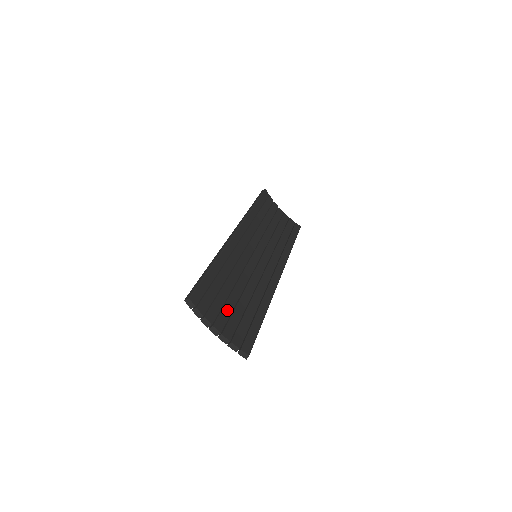
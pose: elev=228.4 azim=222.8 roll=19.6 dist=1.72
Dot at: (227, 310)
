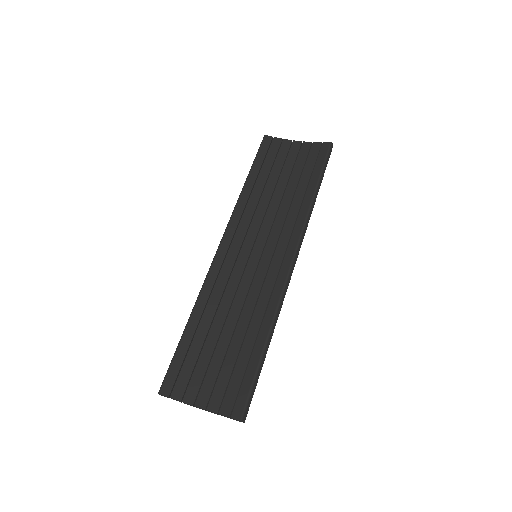
Dot at: (213, 371)
